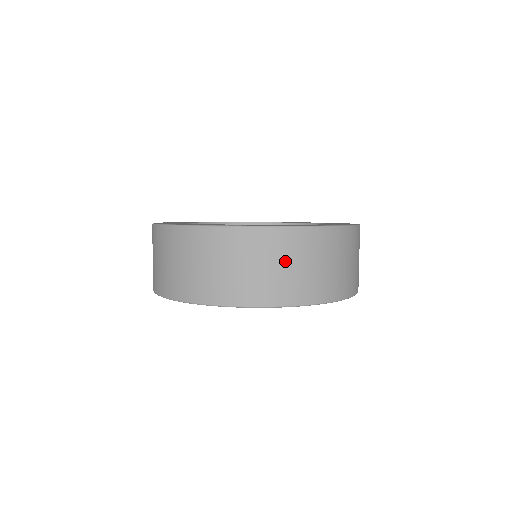
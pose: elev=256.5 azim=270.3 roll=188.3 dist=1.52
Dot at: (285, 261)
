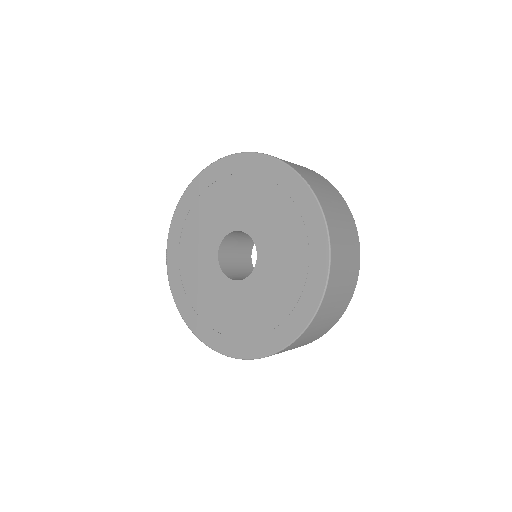
Dot at: (321, 182)
